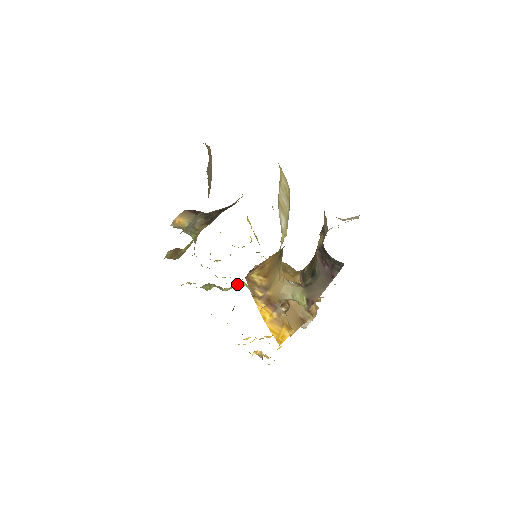
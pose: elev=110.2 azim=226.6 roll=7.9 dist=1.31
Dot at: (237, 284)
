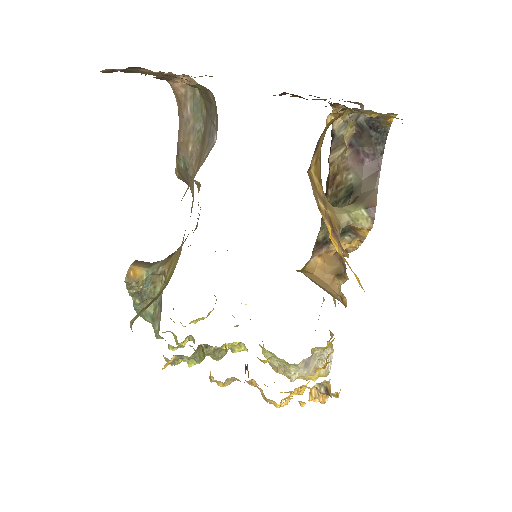
Dot at: (231, 343)
